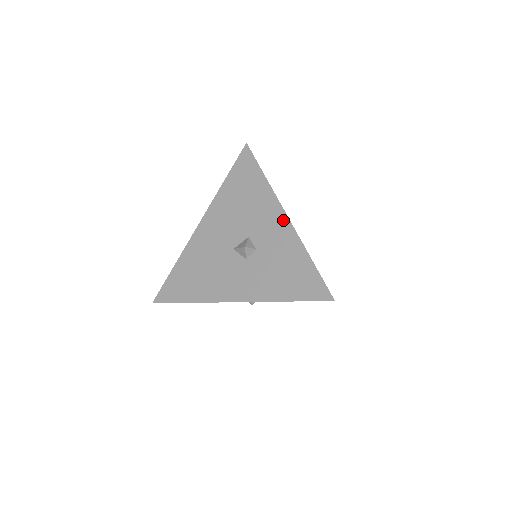
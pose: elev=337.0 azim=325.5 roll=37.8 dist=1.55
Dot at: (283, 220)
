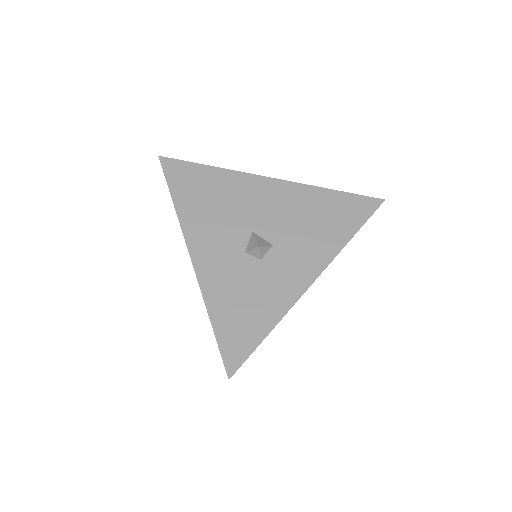
Dot at: (306, 280)
